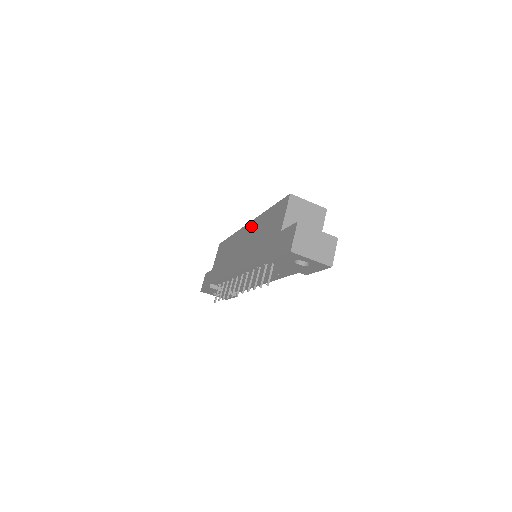
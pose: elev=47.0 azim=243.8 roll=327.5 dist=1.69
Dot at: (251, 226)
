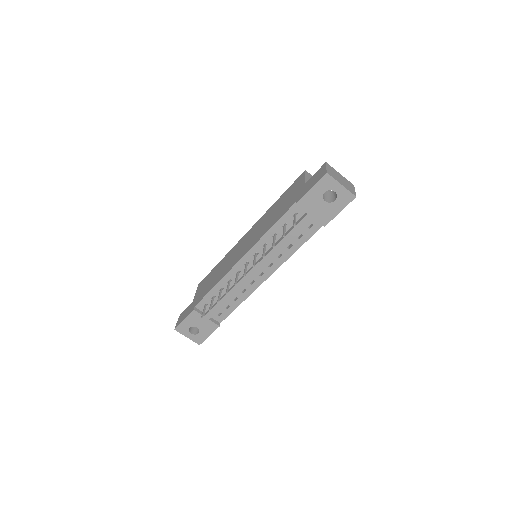
Dot at: (254, 227)
